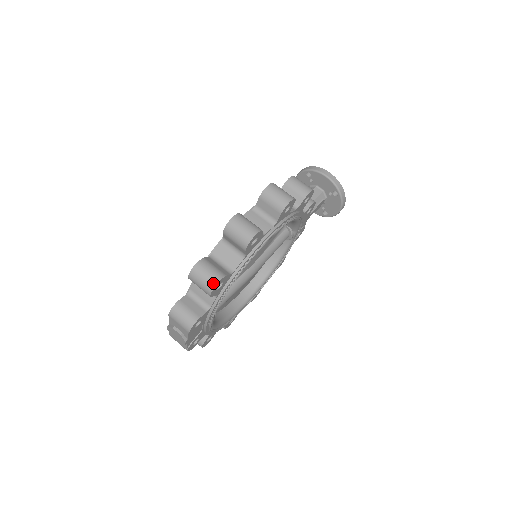
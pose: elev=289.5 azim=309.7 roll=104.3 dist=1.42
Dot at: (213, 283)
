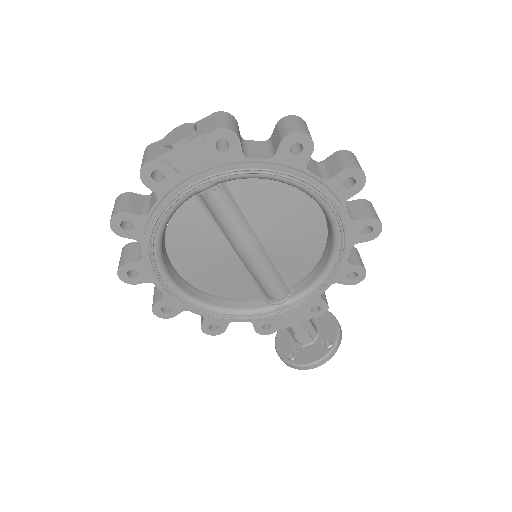
Dot at: (307, 132)
